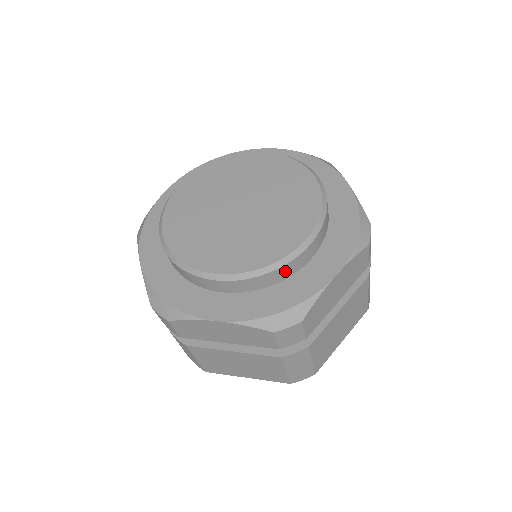
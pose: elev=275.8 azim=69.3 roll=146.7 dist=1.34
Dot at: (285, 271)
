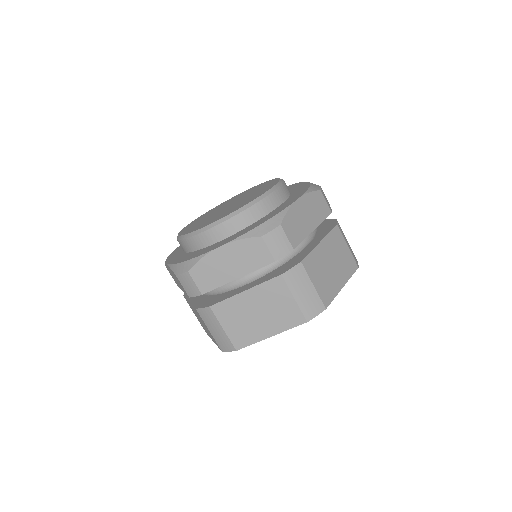
Dot at: (262, 208)
